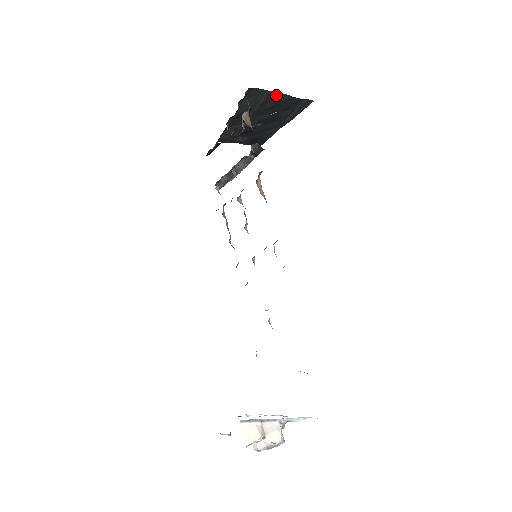
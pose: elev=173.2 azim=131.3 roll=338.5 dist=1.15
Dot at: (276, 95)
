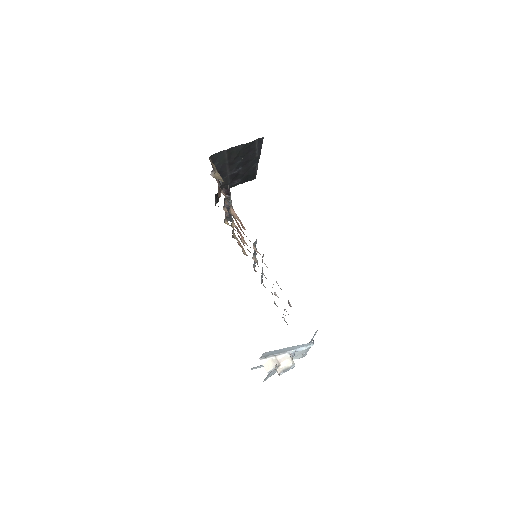
Dot at: (233, 149)
